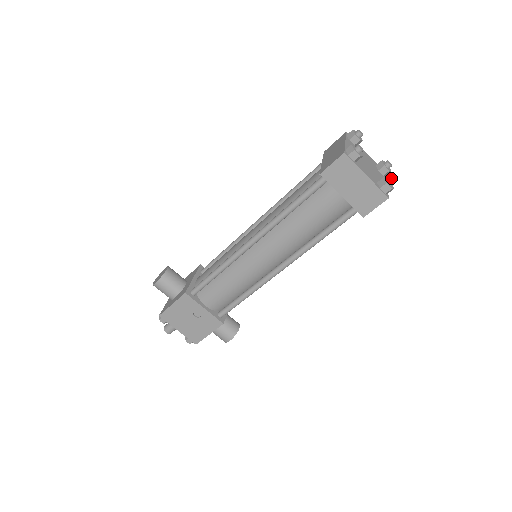
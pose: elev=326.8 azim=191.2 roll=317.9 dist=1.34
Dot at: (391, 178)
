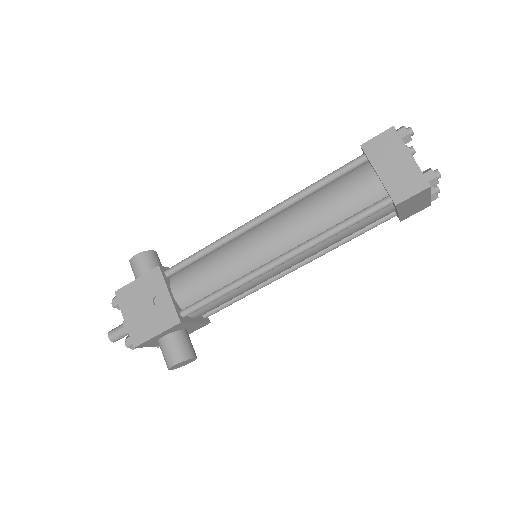
Dot at: (438, 173)
